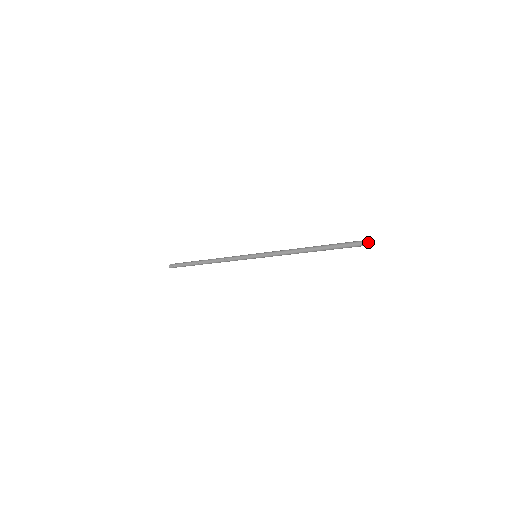
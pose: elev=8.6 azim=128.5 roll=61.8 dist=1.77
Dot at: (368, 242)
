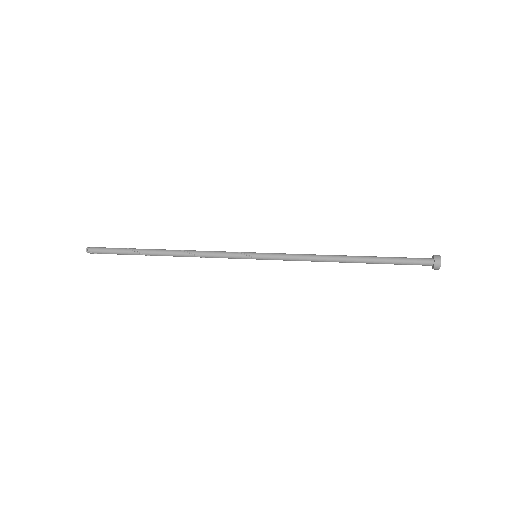
Dot at: (439, 268)
